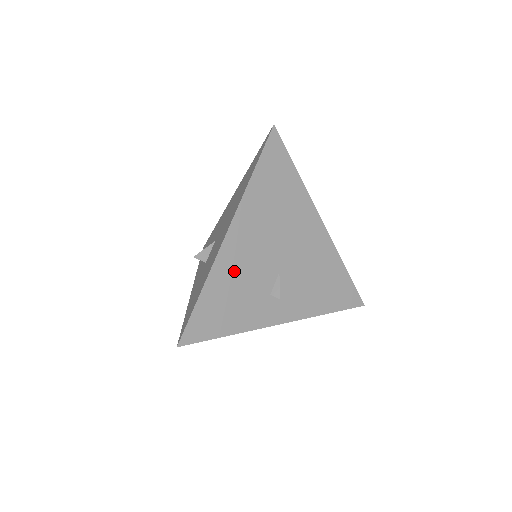
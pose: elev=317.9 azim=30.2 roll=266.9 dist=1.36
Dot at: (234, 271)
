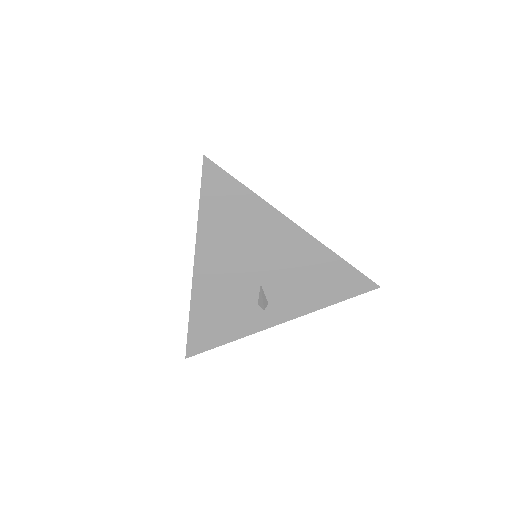
Dot at: (213, 295)
